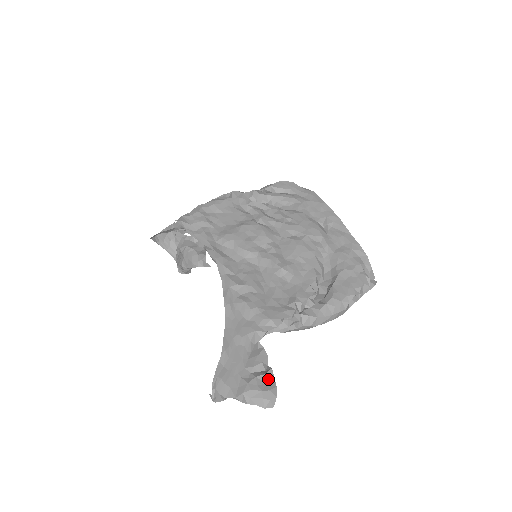
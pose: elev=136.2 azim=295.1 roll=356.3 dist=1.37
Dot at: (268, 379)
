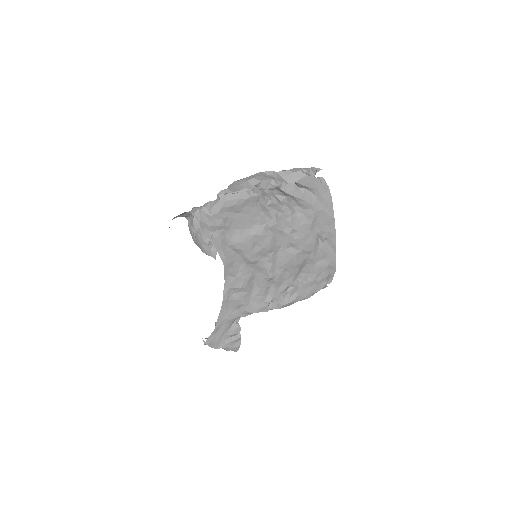
Dot at: (237, 341)
